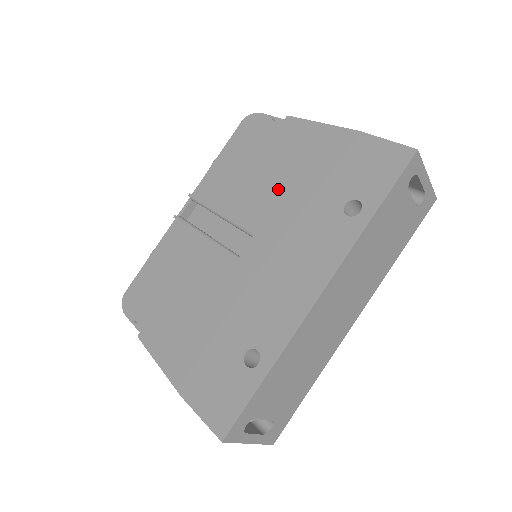
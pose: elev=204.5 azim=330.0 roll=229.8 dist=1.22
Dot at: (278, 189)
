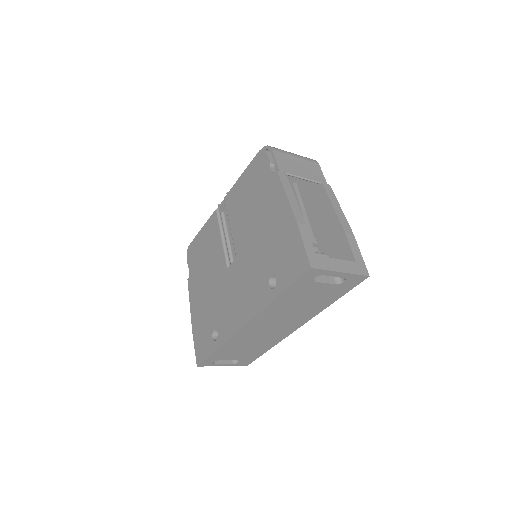
Dot at: (253, 233)
